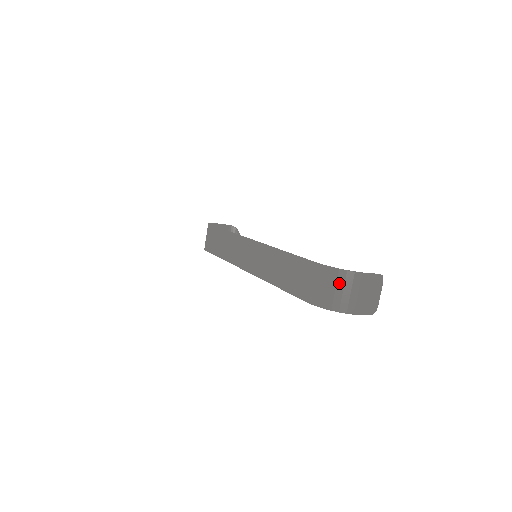
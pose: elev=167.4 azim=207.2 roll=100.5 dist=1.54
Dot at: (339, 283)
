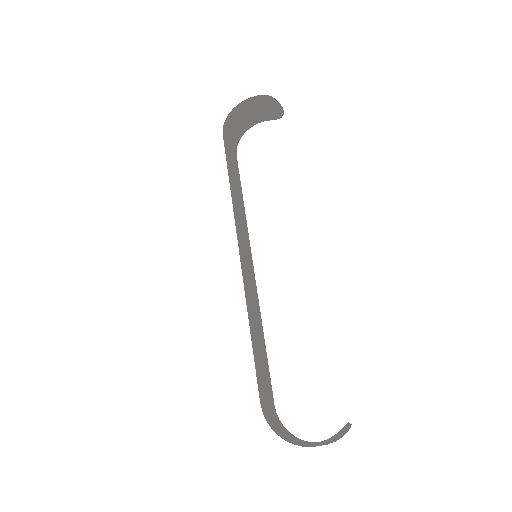
Dot at: occluded
